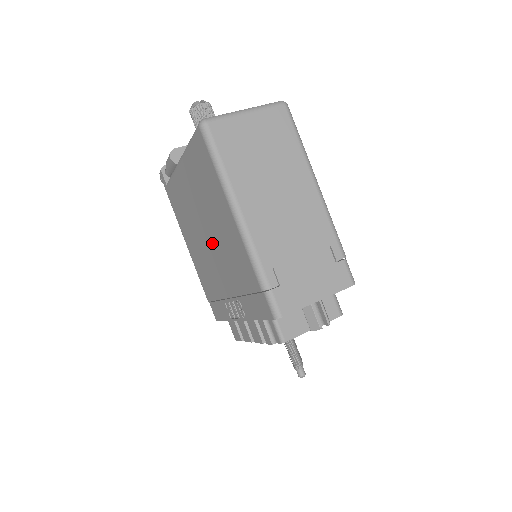
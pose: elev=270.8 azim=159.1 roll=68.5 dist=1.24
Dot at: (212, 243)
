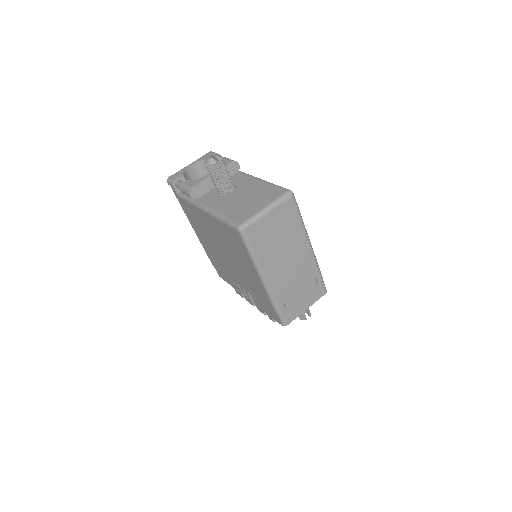
Dot at: (231, 262)
